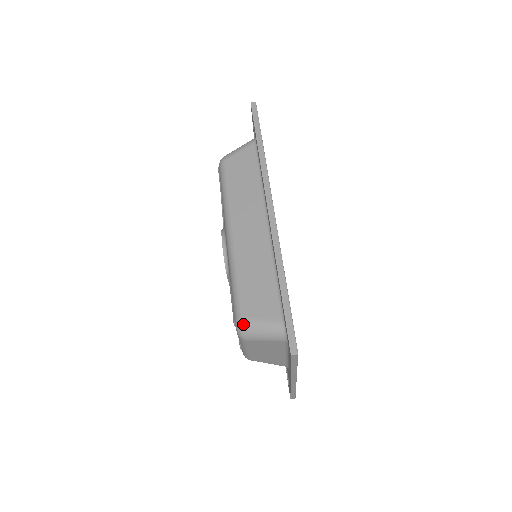
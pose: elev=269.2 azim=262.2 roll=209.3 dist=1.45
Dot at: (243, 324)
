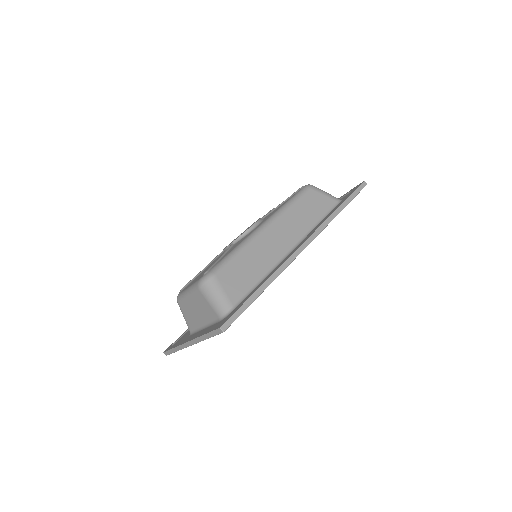
Dot at: (211, 279)
